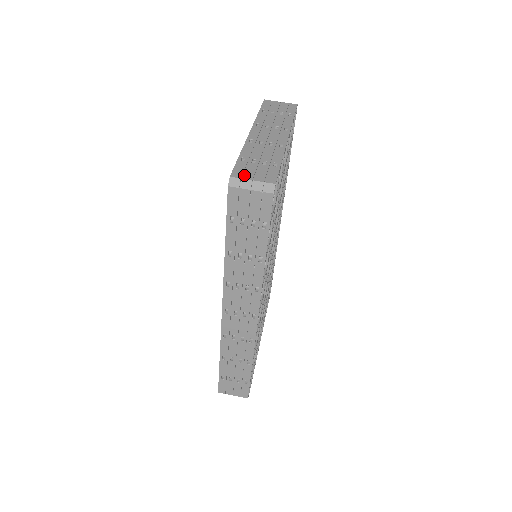
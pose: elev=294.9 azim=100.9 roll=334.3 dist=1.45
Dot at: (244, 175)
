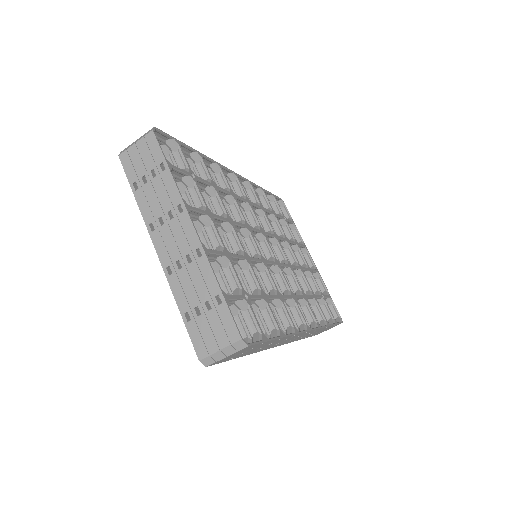
Dot at: (208, 347)
